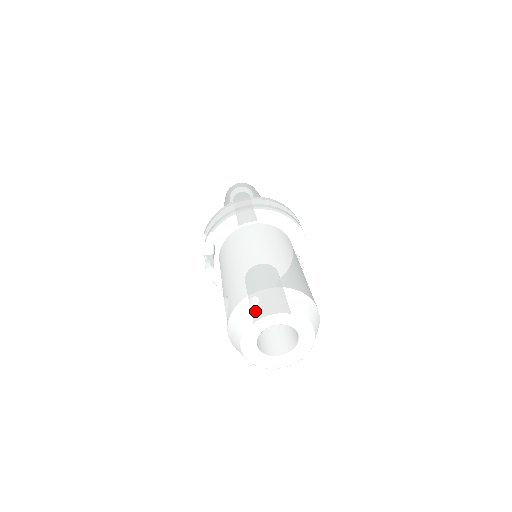
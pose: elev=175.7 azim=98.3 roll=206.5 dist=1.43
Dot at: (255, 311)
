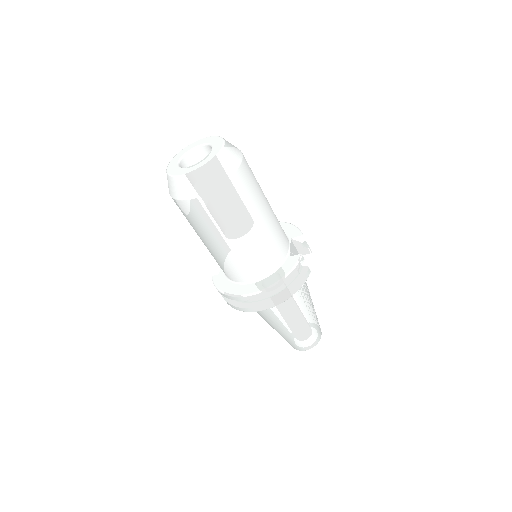
Dot at: occluded
